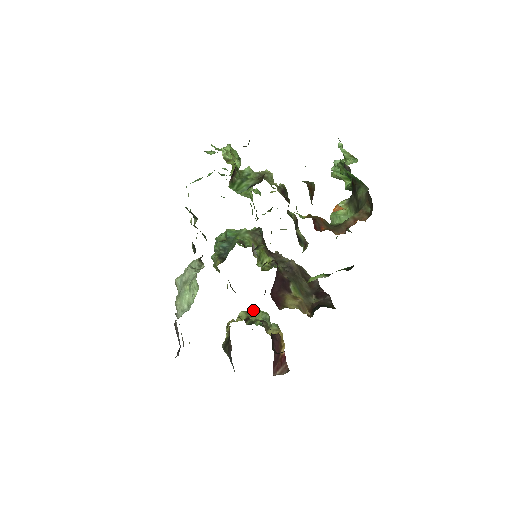
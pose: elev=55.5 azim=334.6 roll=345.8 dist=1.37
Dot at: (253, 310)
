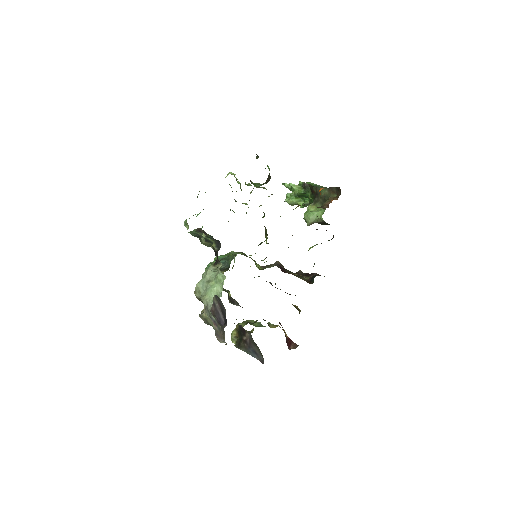
Dot at: (248, 320)
